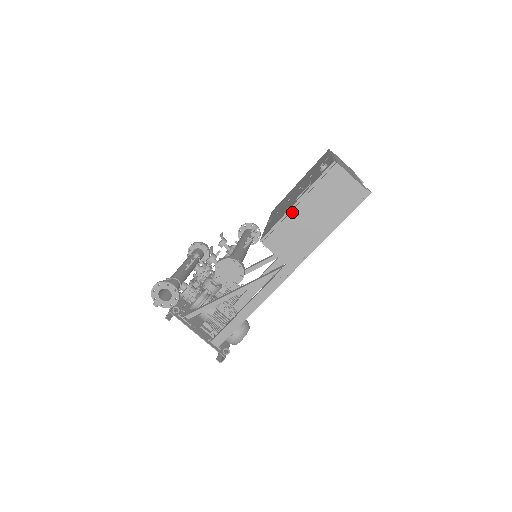
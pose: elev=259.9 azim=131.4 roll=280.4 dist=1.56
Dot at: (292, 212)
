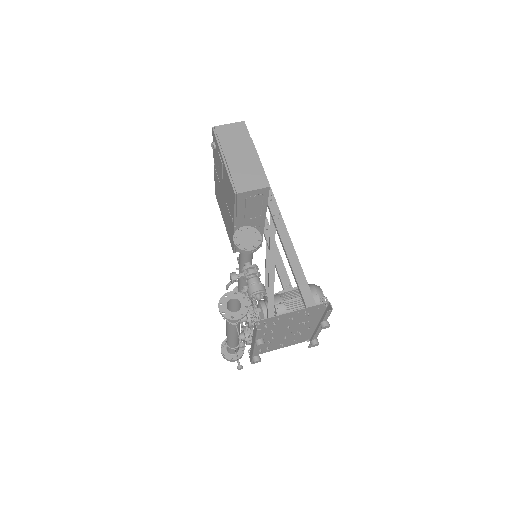
Dot at: (228, 164)
